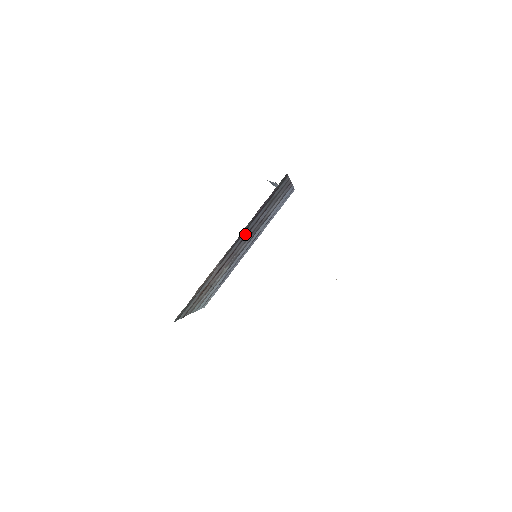
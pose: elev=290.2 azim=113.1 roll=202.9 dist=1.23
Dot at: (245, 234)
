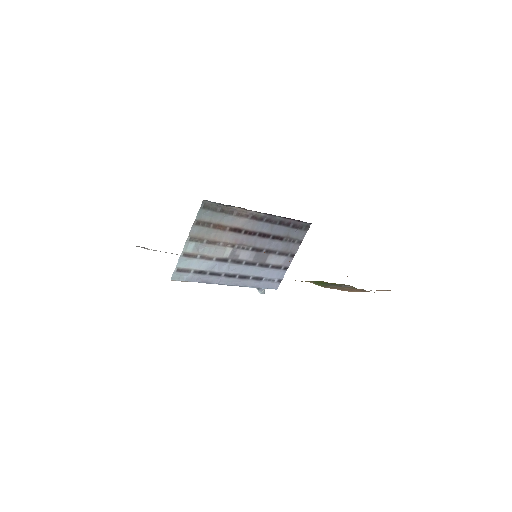
Dot at: (266, 231)
